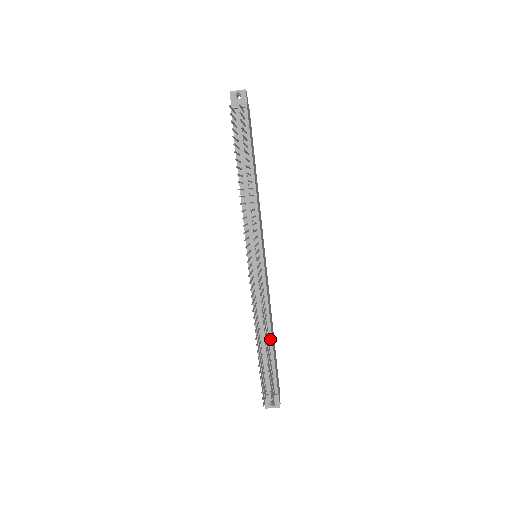
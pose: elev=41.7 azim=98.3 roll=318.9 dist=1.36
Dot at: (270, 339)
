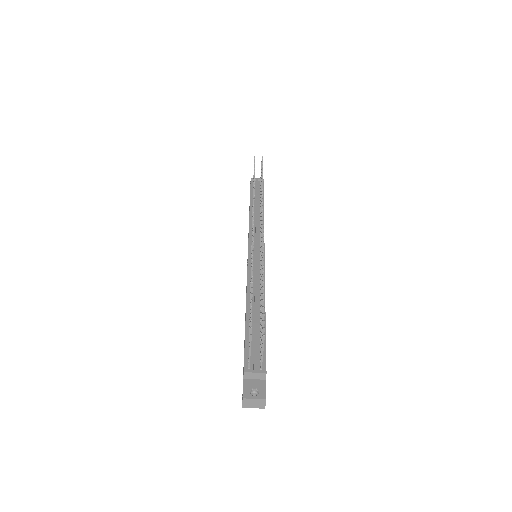
Dot at: occluded
